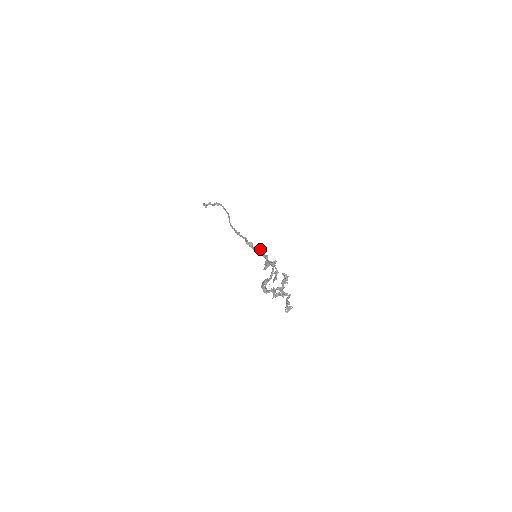
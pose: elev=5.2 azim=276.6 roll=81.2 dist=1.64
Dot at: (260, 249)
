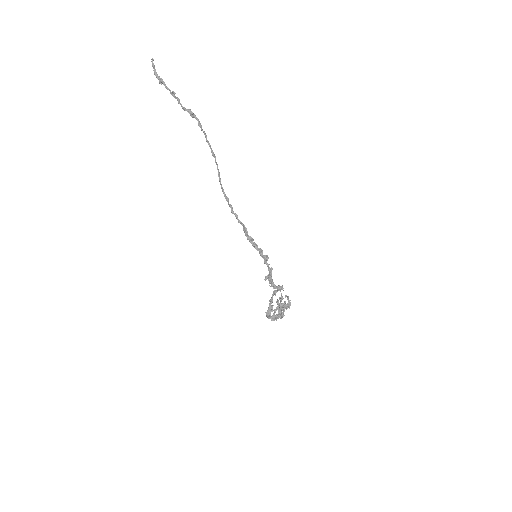
Dot at: (262, 251)
